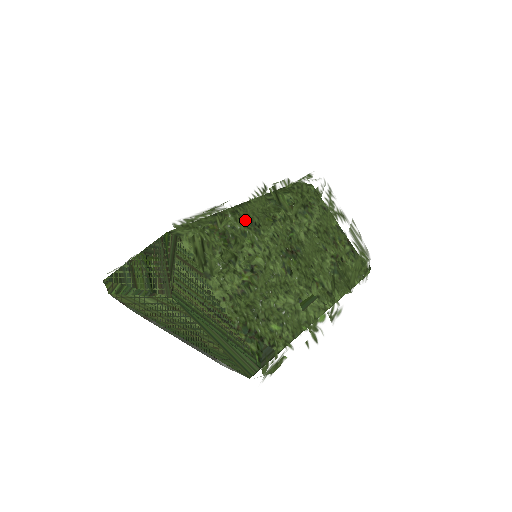
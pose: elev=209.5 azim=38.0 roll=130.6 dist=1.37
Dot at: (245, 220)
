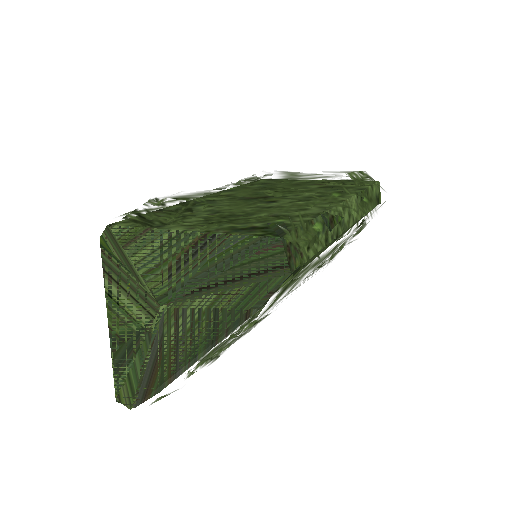
Dot at: (186, 194)
